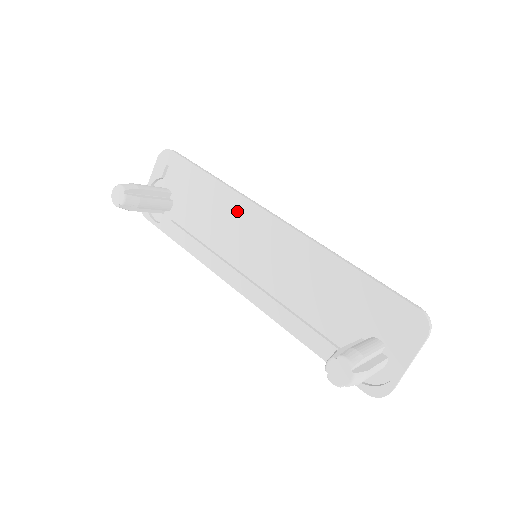
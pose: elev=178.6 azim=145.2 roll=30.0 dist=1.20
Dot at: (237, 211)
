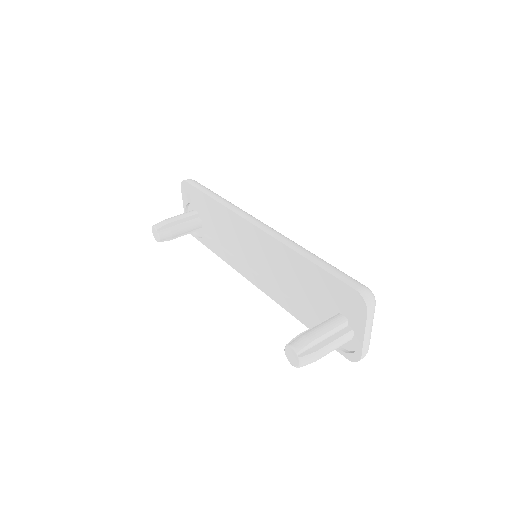
Dot at: (233, 223)
